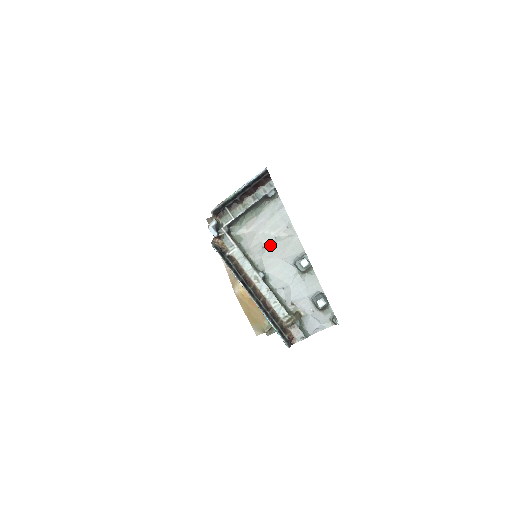
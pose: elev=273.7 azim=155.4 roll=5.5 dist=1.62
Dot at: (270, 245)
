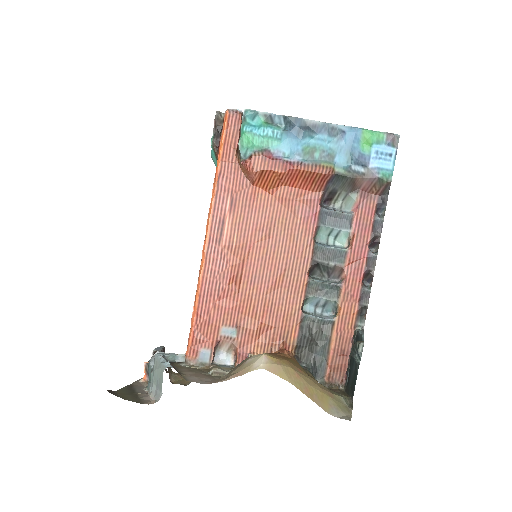
Dot at: occluded
